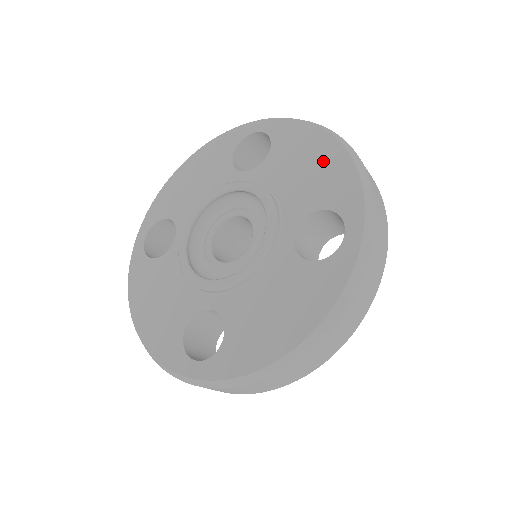
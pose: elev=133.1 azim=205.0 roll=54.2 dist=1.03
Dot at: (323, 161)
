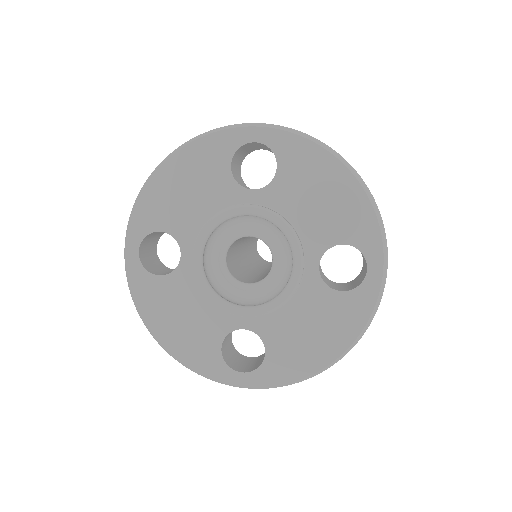
Dot at: (339, 194)
